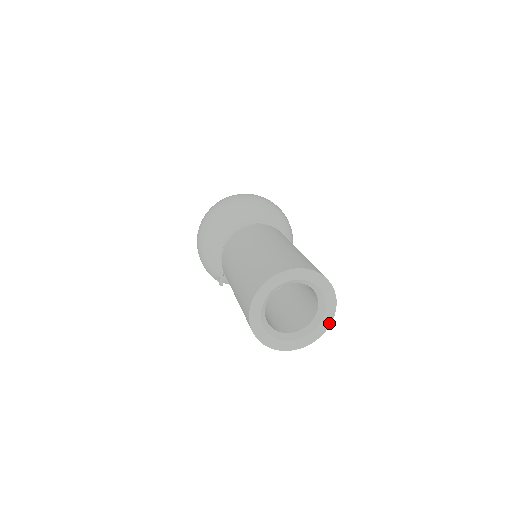
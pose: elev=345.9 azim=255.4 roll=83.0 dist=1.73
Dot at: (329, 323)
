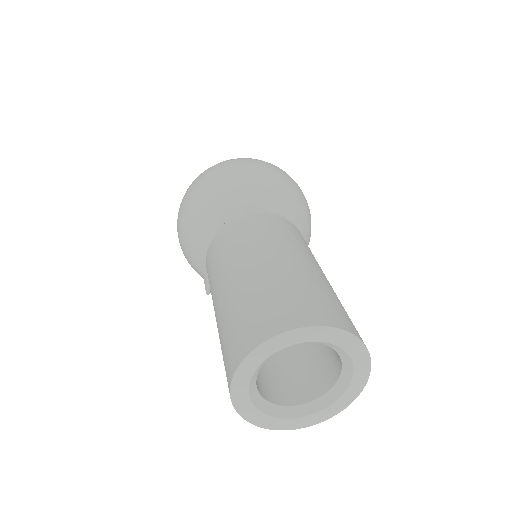
Dot at: (357, 393)
